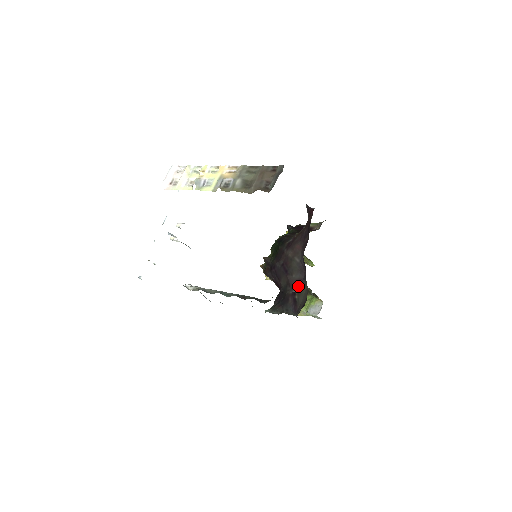
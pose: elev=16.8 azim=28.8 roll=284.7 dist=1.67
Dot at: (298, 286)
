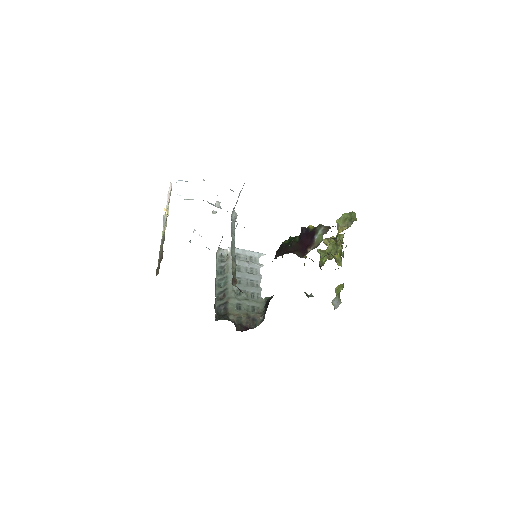
Dot at: occluded
